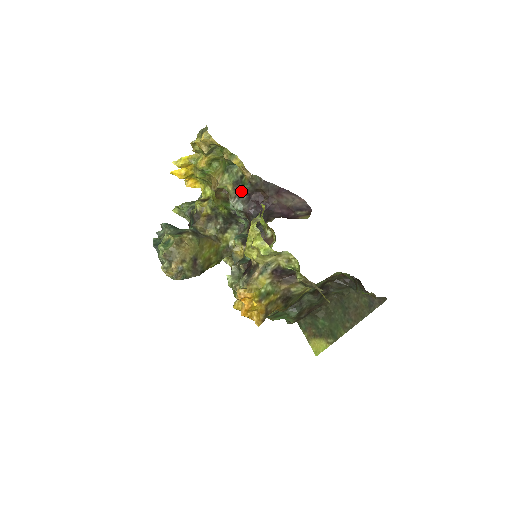
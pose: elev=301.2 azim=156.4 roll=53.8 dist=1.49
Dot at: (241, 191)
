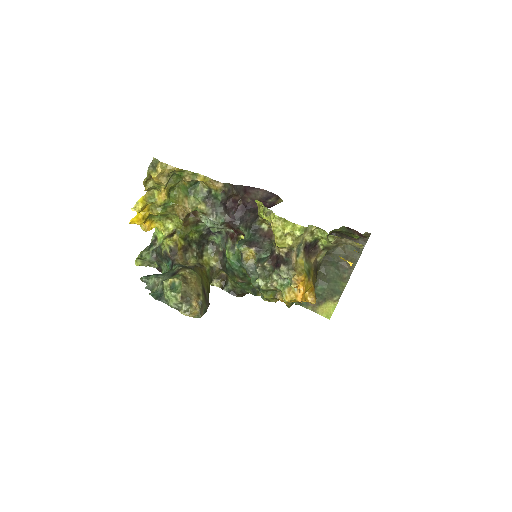
Dot at: (216, 204)
